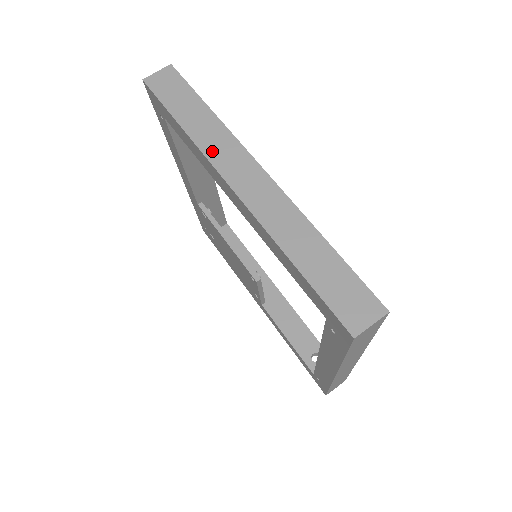
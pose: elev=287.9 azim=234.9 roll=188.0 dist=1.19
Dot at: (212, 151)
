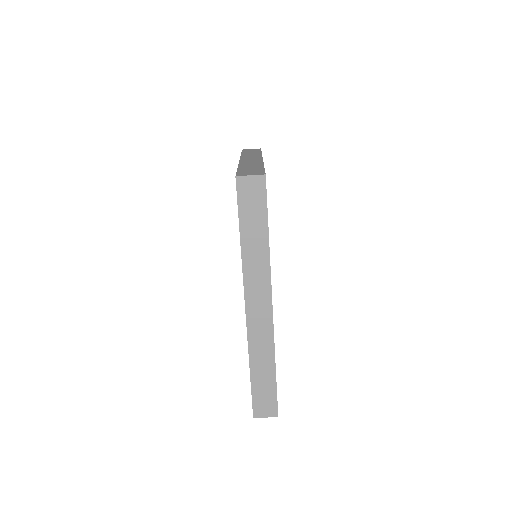
Dot at: (250, 275)
